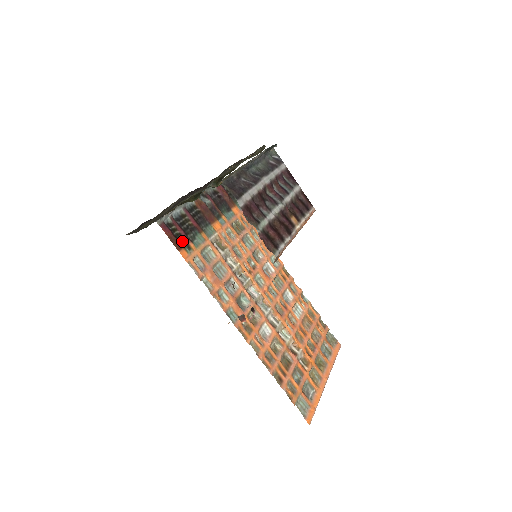
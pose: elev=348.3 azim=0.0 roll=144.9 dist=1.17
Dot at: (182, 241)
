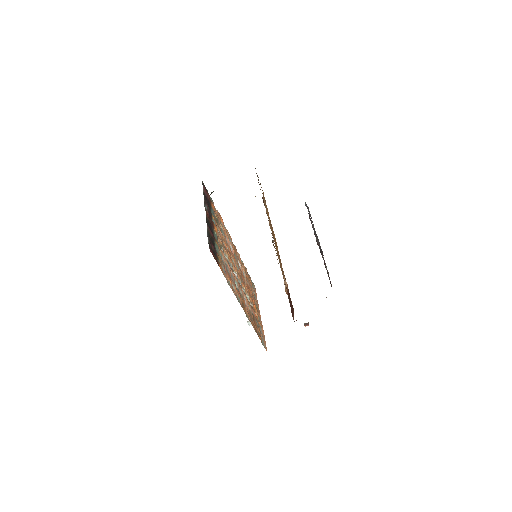
Dot at: (215, 255)
